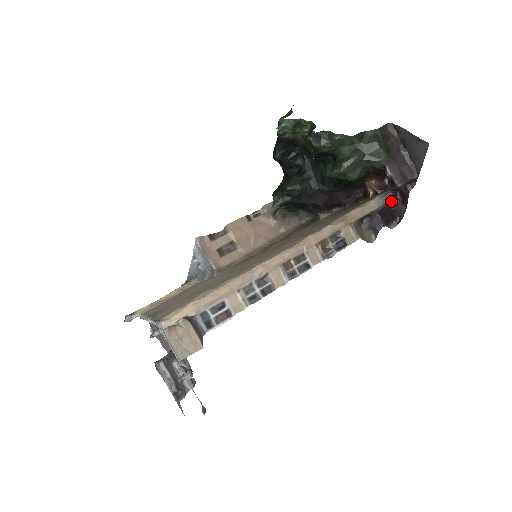
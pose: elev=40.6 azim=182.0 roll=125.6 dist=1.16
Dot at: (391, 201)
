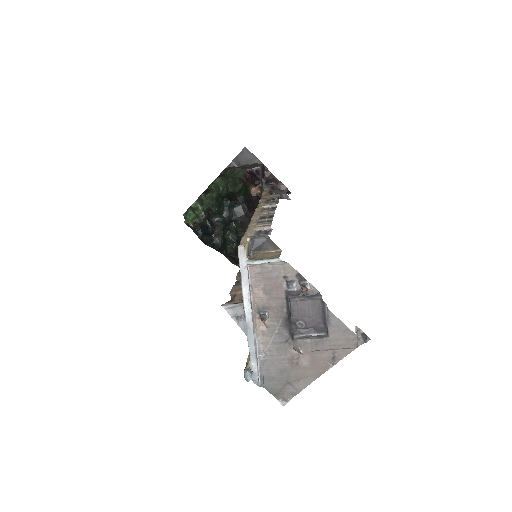
Dot at: (272, 187)
